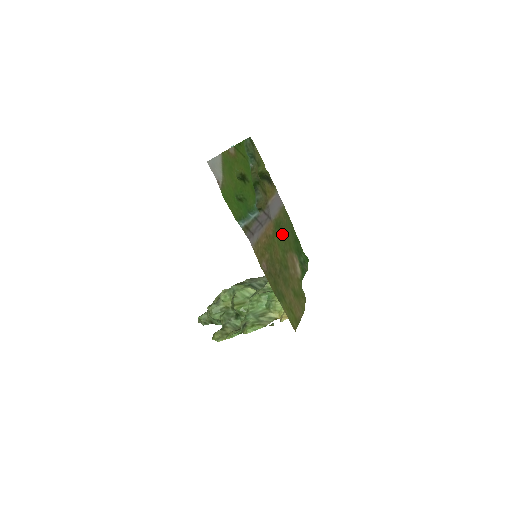
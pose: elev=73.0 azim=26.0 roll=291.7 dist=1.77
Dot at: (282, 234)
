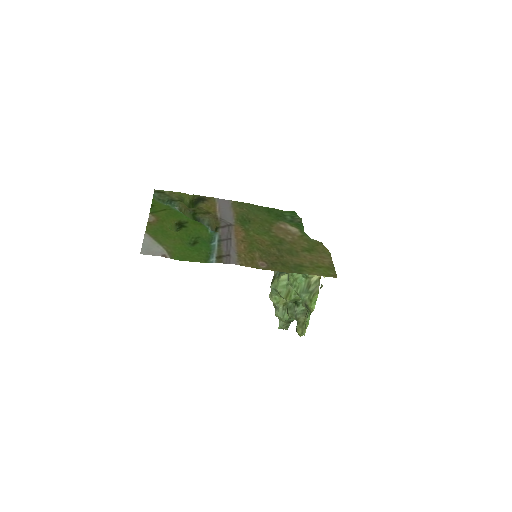
Dot at: (253, 222)
